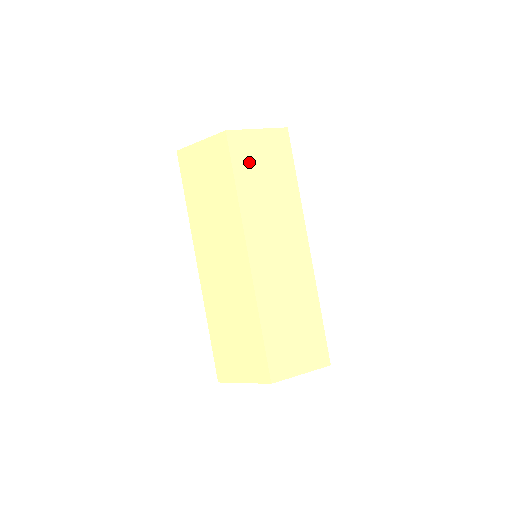
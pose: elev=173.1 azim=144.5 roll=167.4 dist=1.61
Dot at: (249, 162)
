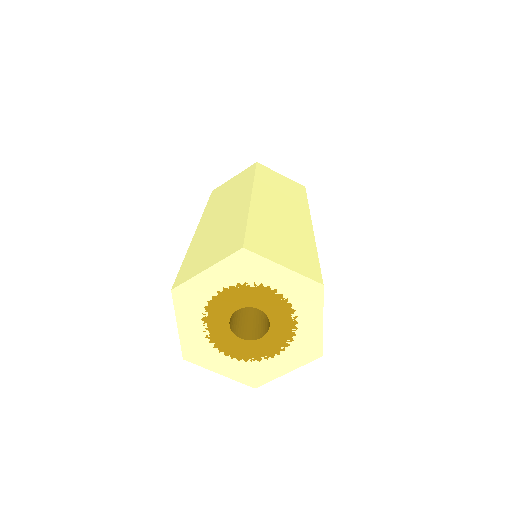
Dot at: (221, 191)
